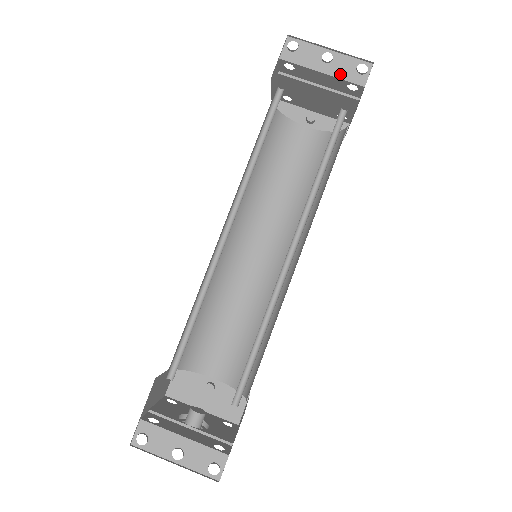
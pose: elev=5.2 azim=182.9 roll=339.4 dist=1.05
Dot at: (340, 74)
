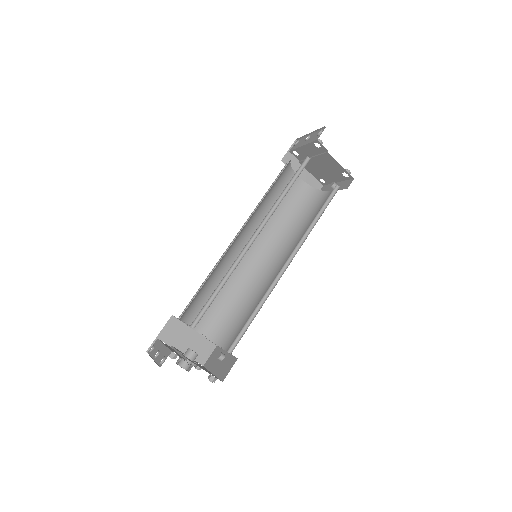
Dot at: (310, 141)
